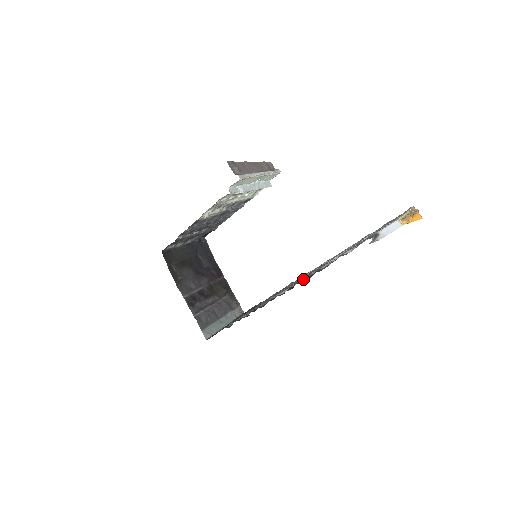
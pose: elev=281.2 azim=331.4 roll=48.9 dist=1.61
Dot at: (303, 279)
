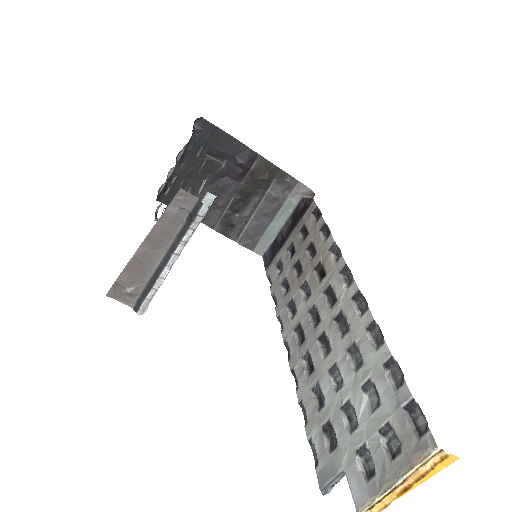
Dot at: (295, 376)
